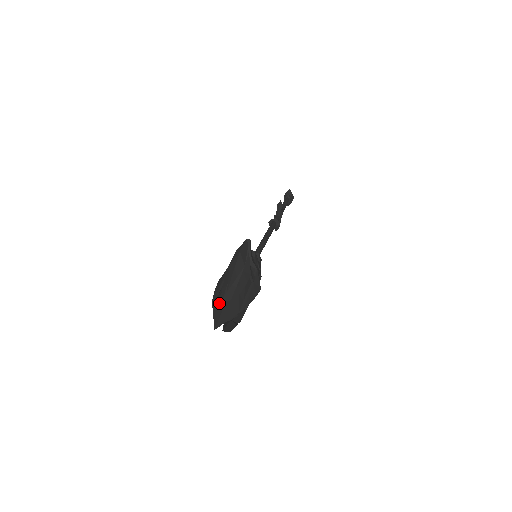
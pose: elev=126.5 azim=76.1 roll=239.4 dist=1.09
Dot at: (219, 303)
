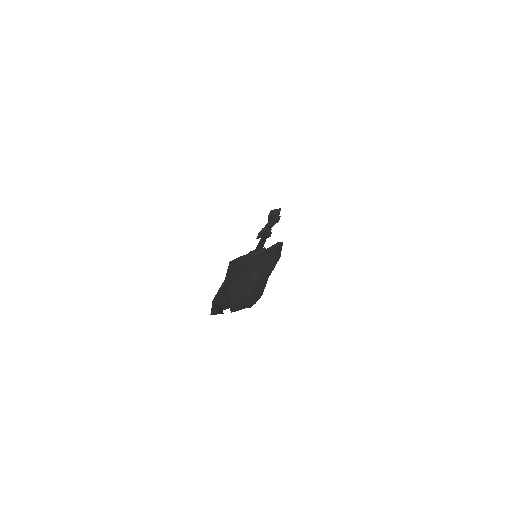
Dot at: (237, 287)
